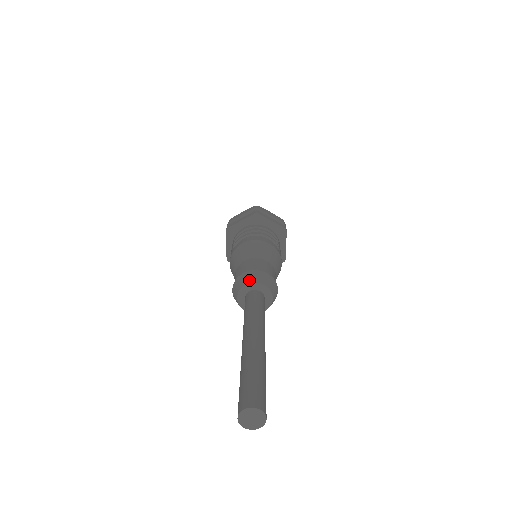
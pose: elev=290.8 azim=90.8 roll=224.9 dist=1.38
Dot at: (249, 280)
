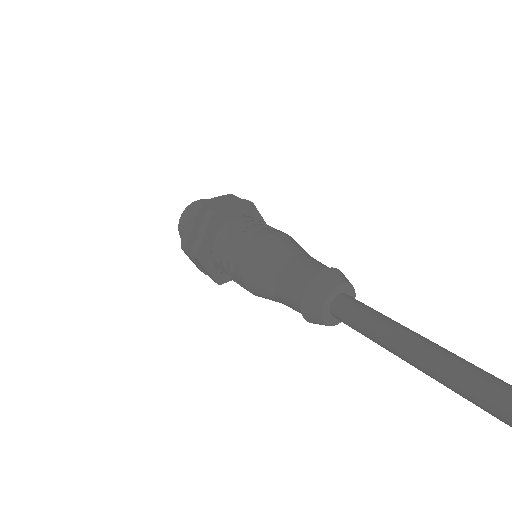
Dot at: (322, 295)
